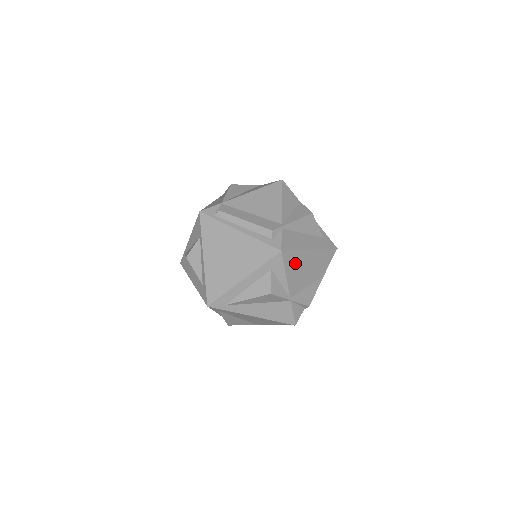
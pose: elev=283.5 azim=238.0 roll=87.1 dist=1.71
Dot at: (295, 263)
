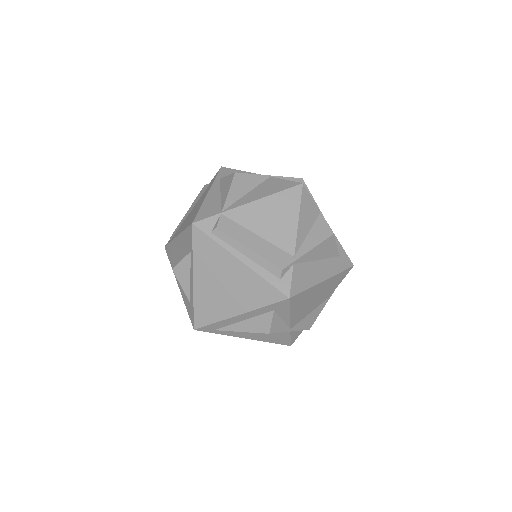
Dot at: (303, 300)
